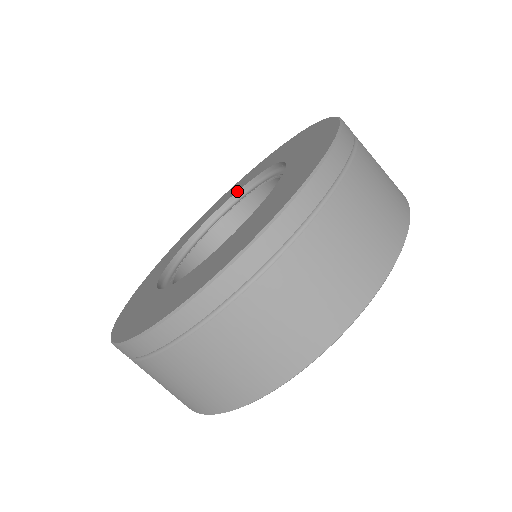
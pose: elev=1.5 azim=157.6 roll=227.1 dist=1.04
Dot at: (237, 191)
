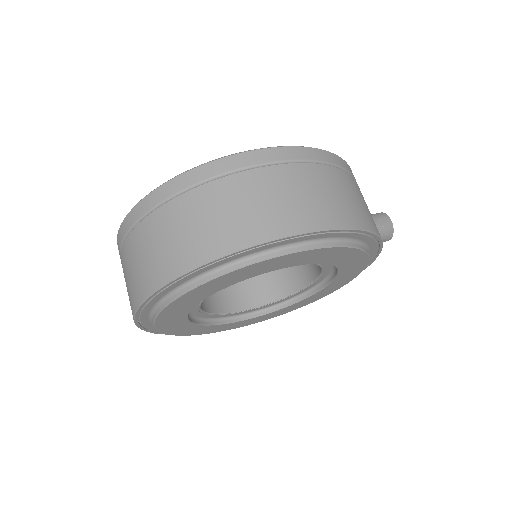
Dot at: occluded
